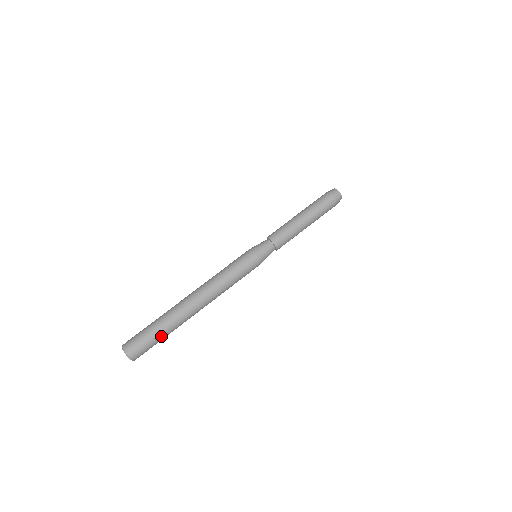
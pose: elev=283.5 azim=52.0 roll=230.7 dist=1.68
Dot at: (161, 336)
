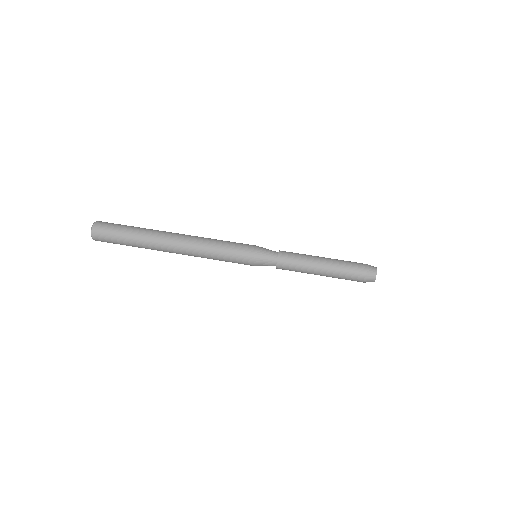
Dot at: (128, 232)
